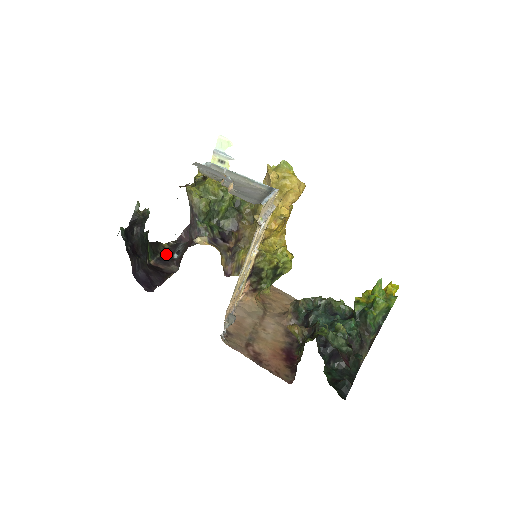
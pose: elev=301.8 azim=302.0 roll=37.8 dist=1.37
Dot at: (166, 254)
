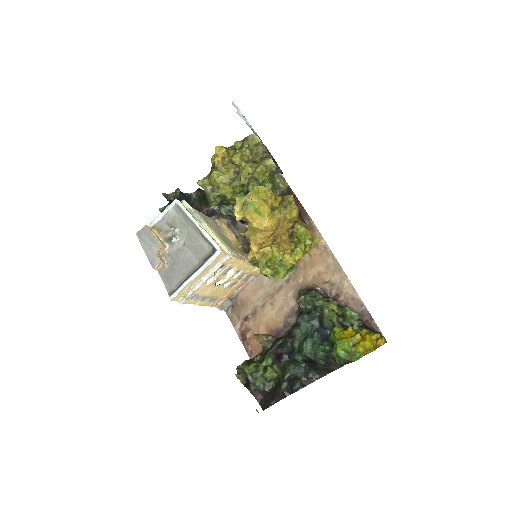
Dot at: occluded
